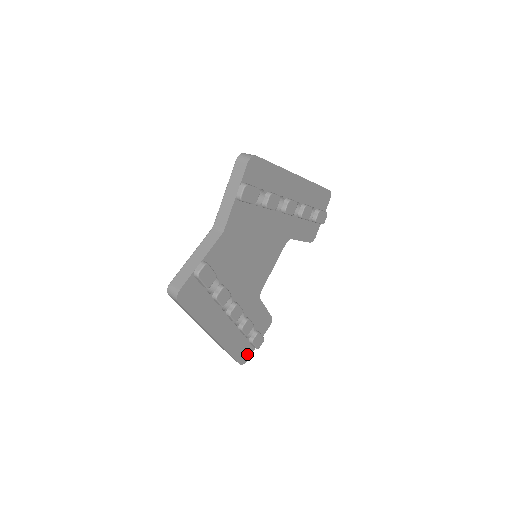
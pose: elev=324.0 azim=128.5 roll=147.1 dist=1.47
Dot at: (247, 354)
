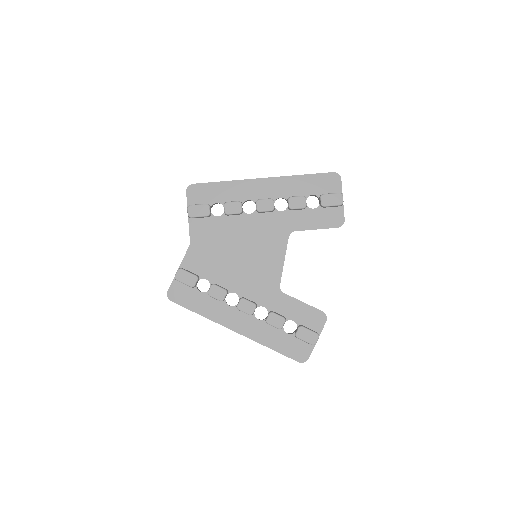
Dot at: (304, 351)
